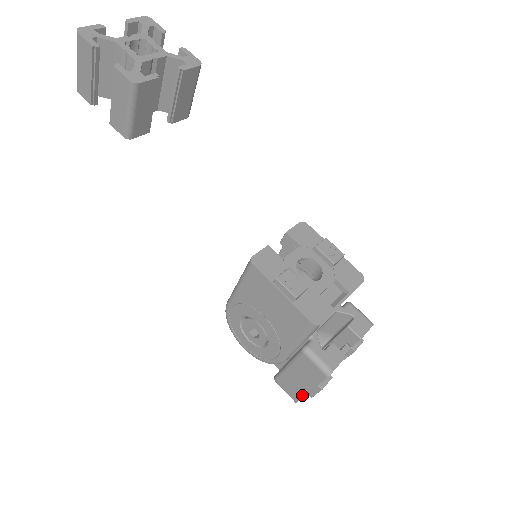
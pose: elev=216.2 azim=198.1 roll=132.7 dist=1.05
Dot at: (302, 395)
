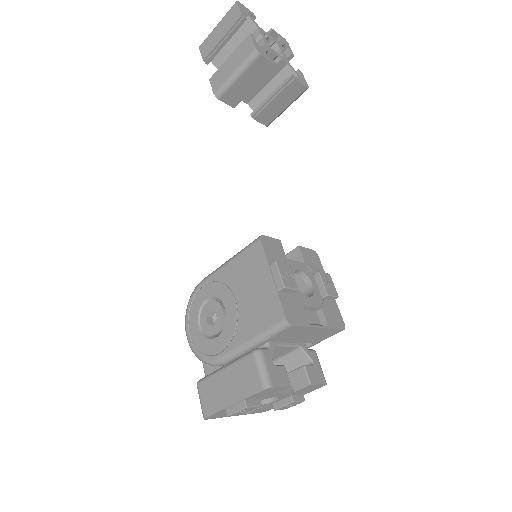
Dot at: (218, 409)
